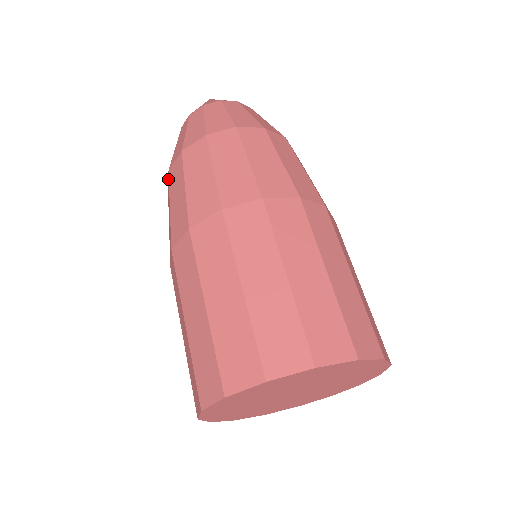
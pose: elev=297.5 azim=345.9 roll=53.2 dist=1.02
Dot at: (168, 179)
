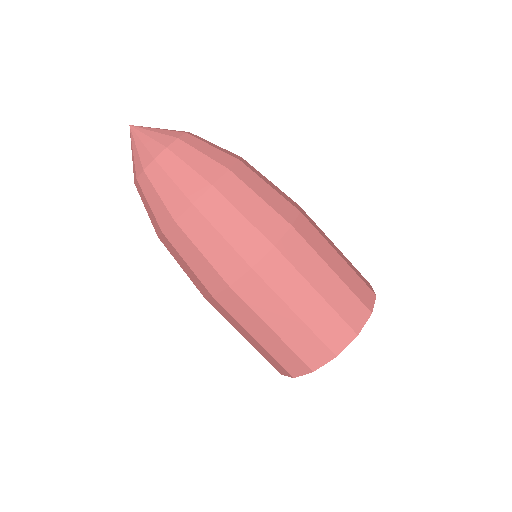
Dot at: occluded
